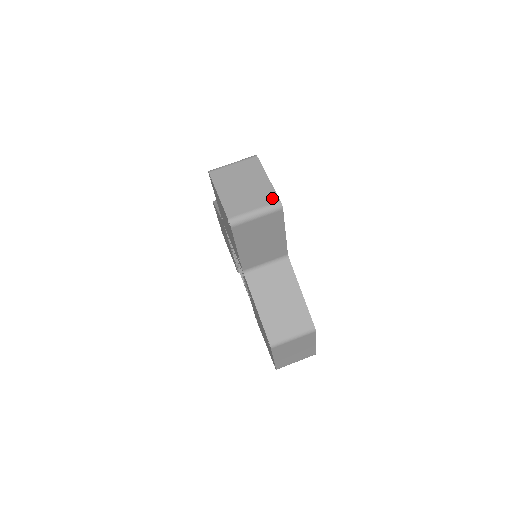
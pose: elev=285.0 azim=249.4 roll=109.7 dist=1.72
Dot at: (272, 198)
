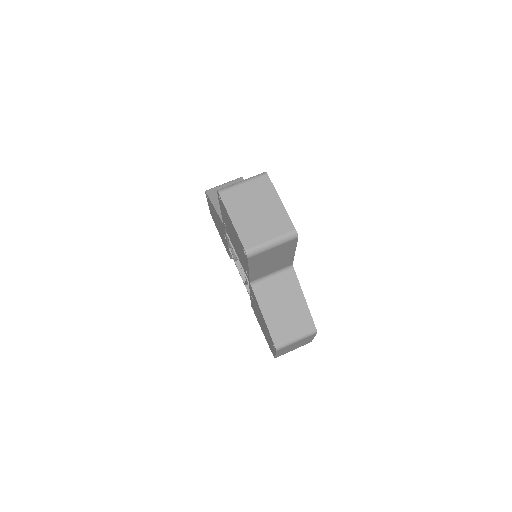
Dot at: (287, 227)
